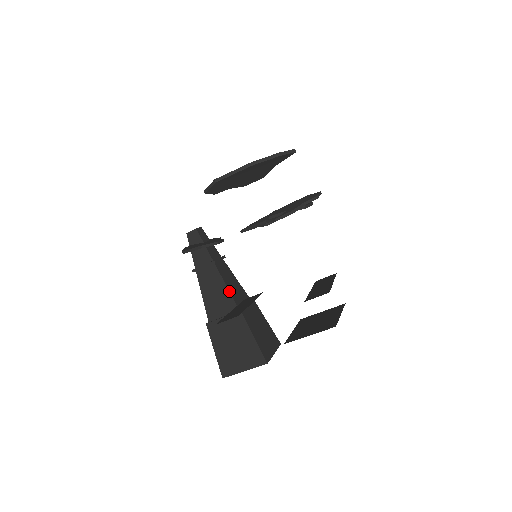
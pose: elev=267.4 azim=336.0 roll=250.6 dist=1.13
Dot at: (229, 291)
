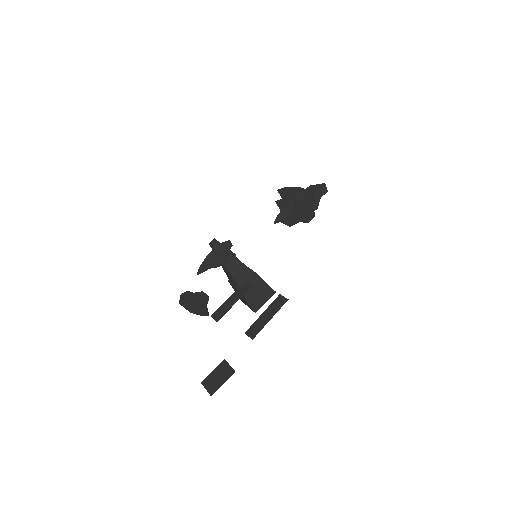
Dot at: (233, 279)
